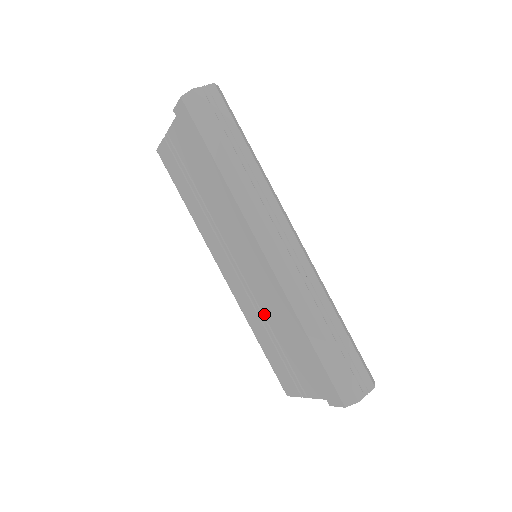
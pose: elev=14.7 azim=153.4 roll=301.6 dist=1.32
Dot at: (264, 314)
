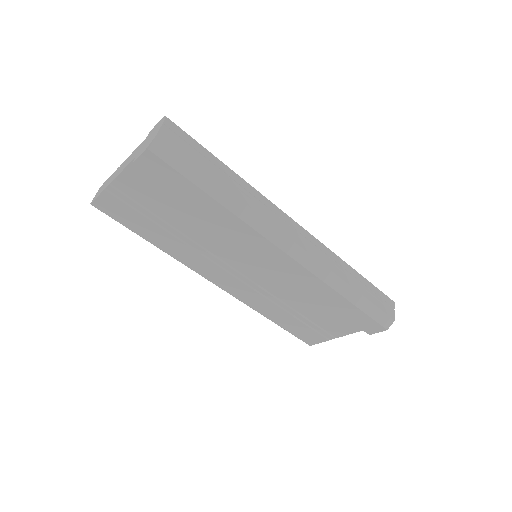
Dot at: (280, 298)
